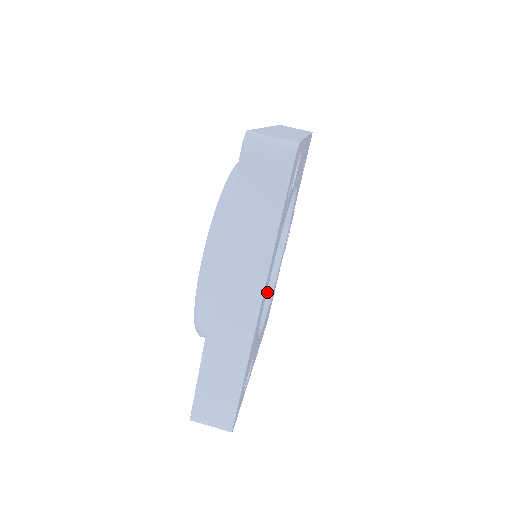
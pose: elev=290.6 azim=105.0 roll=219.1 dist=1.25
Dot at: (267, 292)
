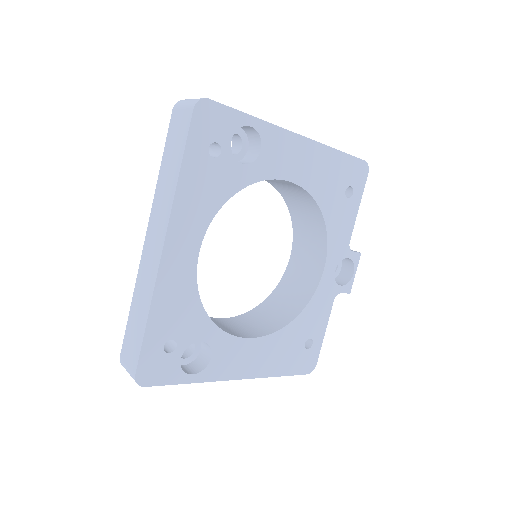
Dot at: (290, 317)
